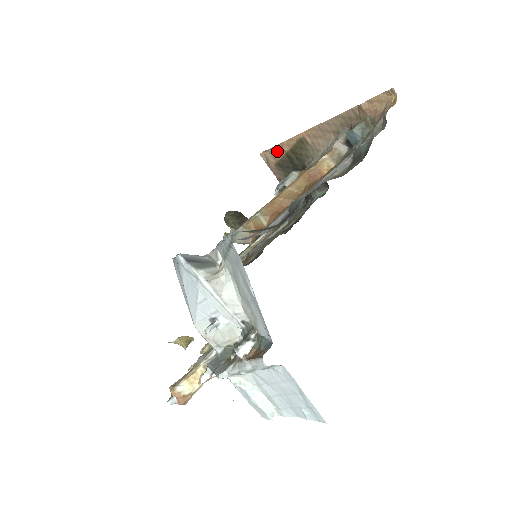
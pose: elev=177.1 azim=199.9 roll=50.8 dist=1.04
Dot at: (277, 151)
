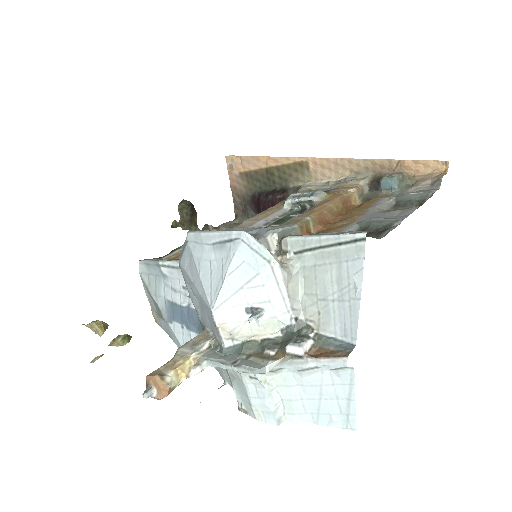
Dot at: (256, 162)
